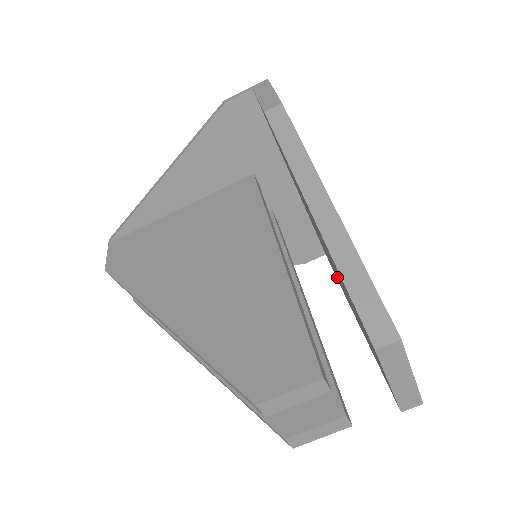
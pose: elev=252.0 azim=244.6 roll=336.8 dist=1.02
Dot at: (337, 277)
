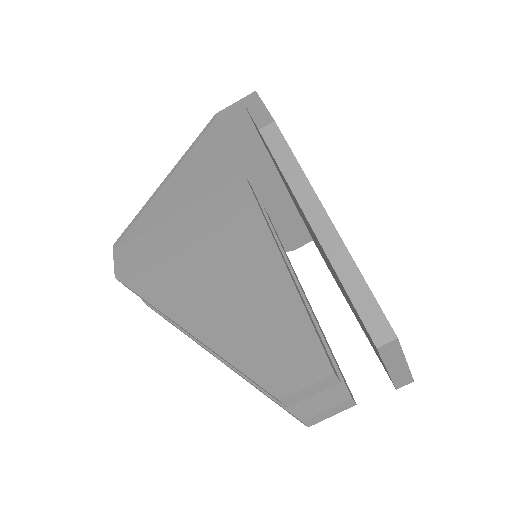
Dot at: (329, 268)
